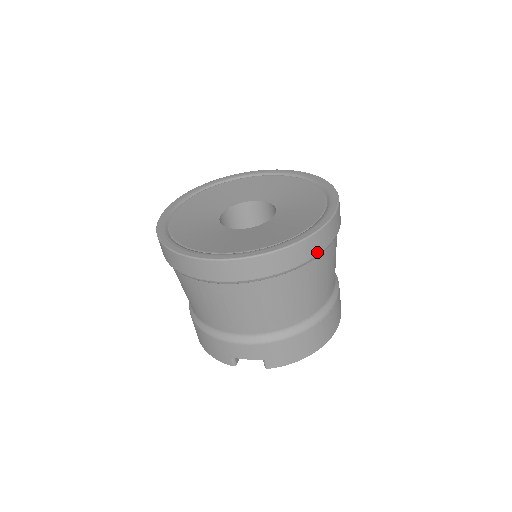
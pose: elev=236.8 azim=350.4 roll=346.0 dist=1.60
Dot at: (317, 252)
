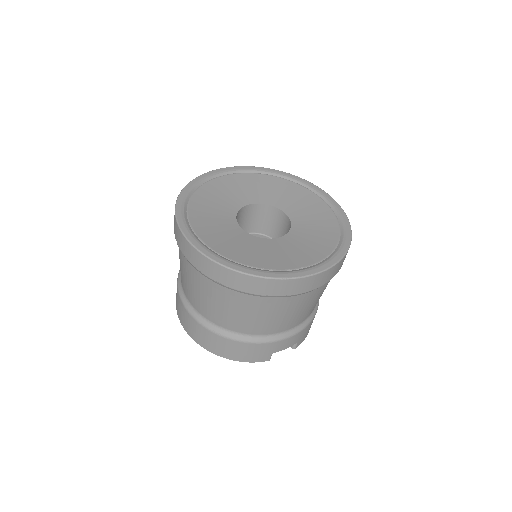
Dot at: occluded
